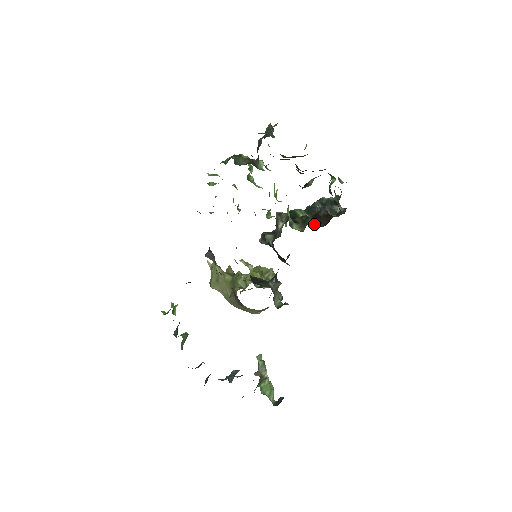
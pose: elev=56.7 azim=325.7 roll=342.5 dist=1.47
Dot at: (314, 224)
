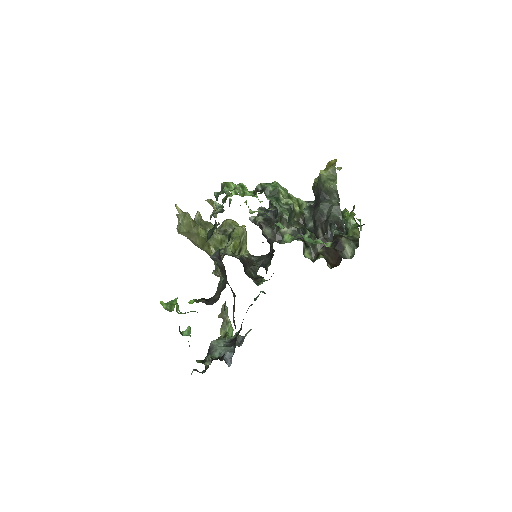
Dot at: occluded
